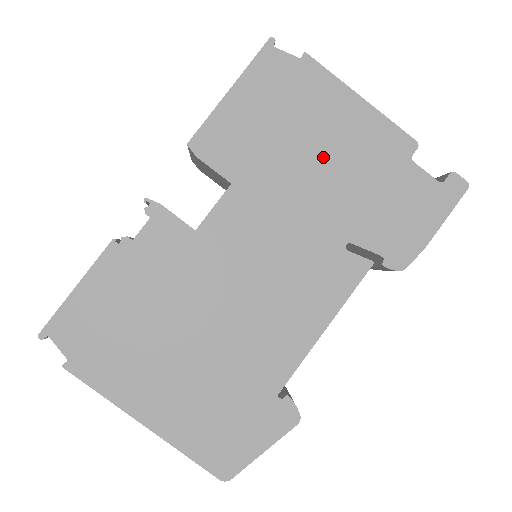
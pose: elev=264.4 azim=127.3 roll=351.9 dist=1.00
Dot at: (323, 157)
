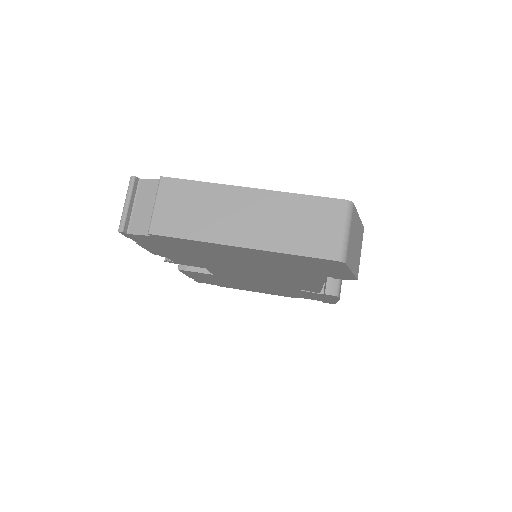
Dot at: occluded
